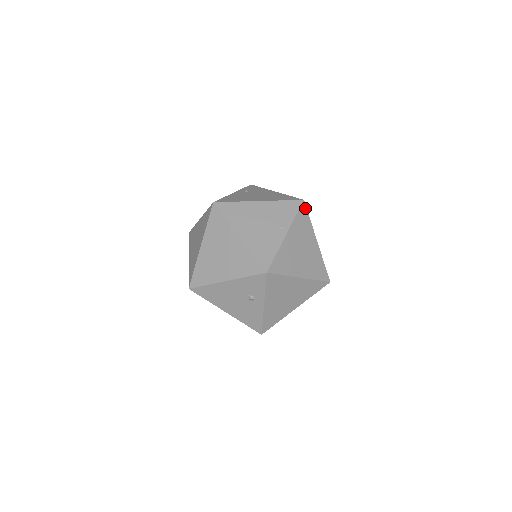
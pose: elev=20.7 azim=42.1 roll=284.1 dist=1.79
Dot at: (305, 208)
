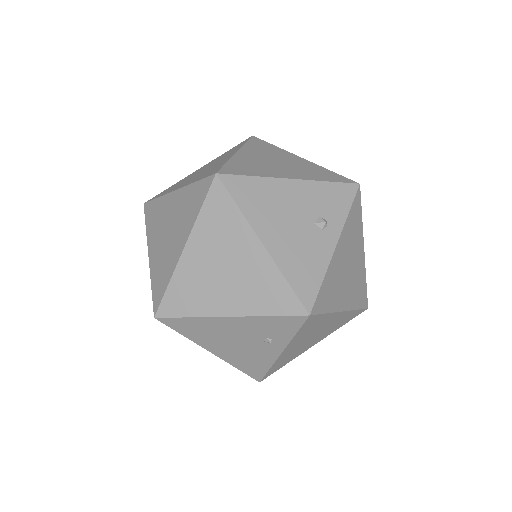
Dot at: occluded
